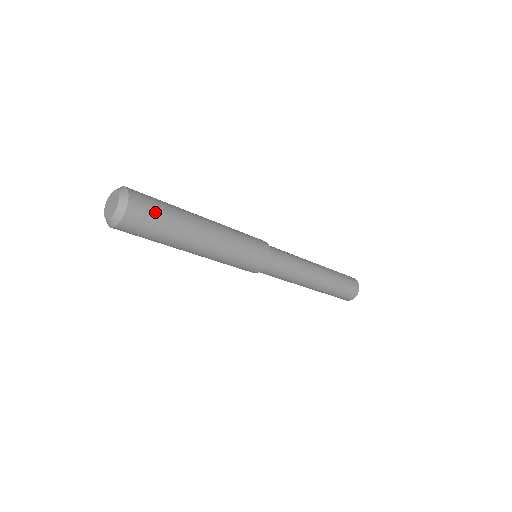
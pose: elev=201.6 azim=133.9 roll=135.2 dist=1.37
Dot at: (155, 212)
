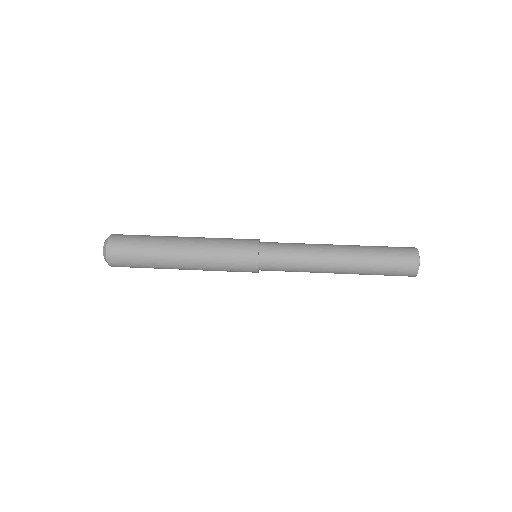
Dot at: (132, 266)
